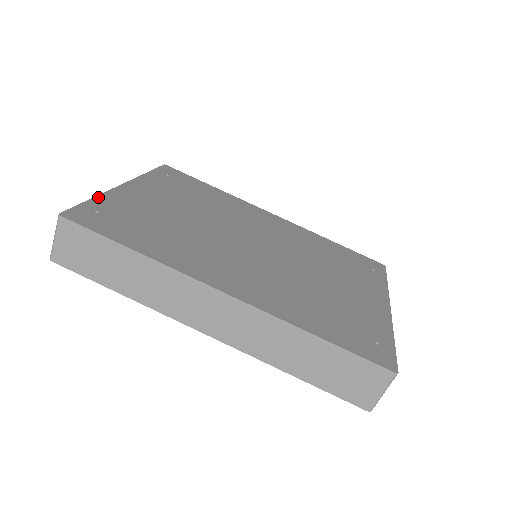
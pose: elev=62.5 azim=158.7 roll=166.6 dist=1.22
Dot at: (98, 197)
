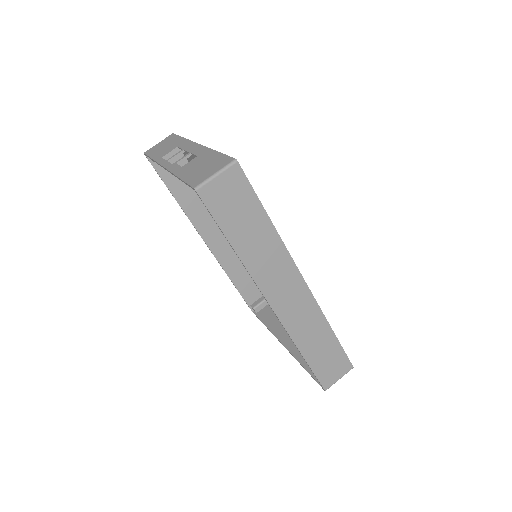
Dot at: occluded
